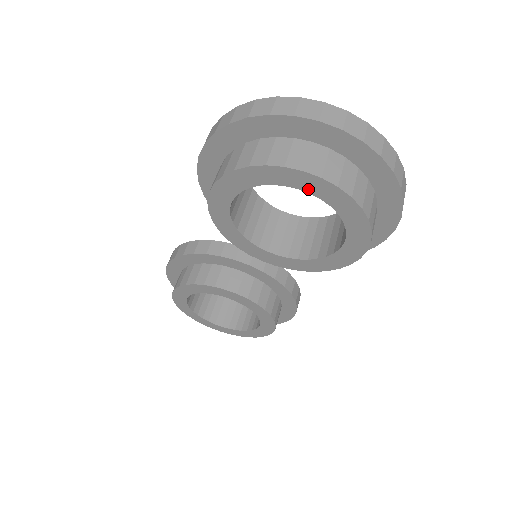
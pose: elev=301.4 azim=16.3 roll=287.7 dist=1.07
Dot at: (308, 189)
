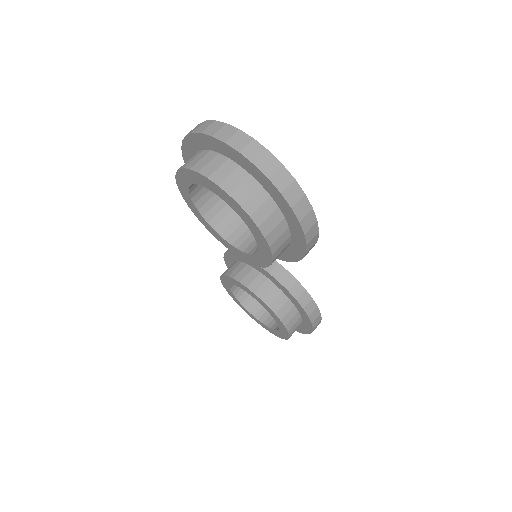
Dot at: (209, 188)
